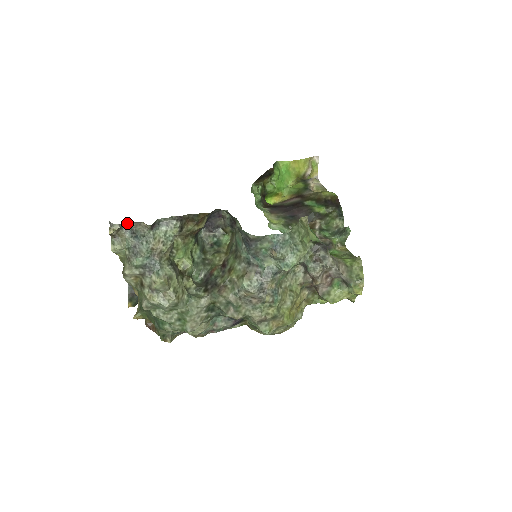
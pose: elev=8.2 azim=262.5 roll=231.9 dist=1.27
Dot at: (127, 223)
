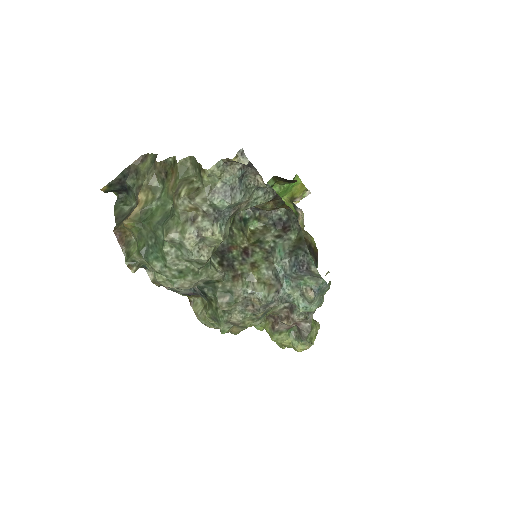
Dot at: (252, 165)
